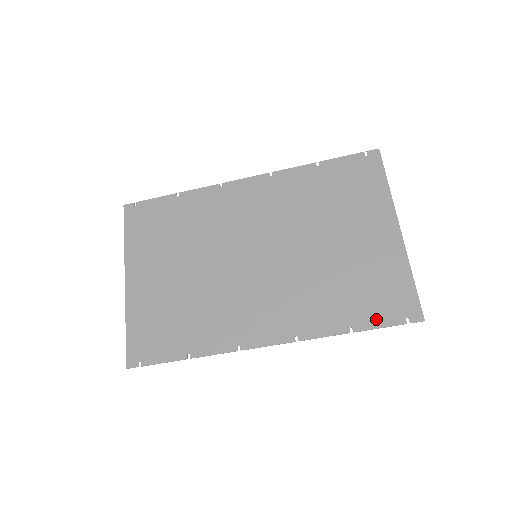
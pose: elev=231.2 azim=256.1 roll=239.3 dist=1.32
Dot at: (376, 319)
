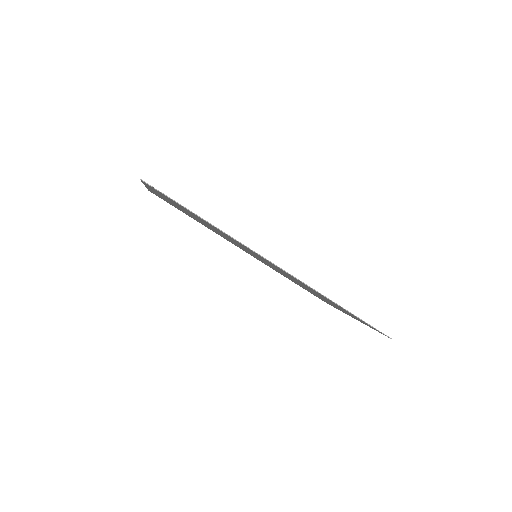
Dot at: occluded
